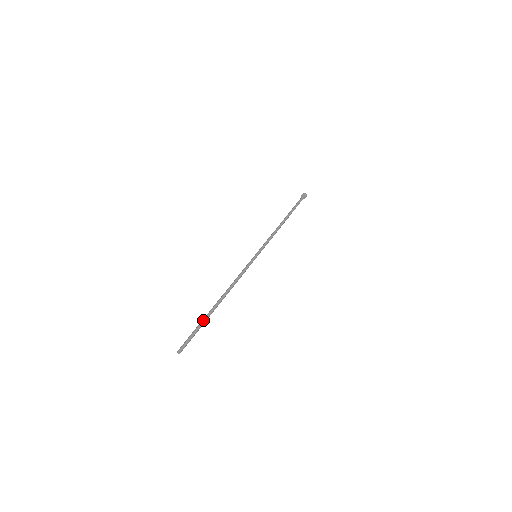
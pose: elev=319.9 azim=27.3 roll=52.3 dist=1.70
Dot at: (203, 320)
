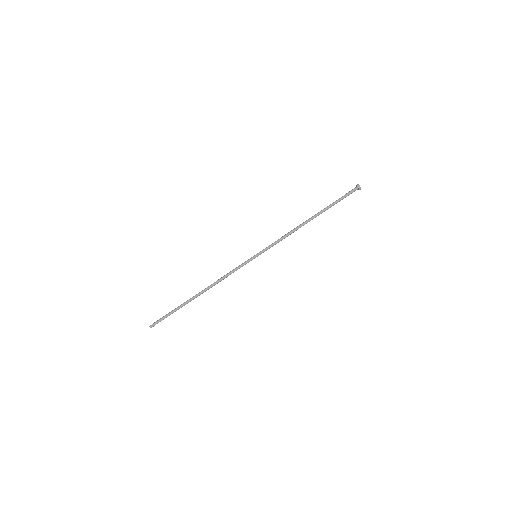
Dot at: (179, 308)
